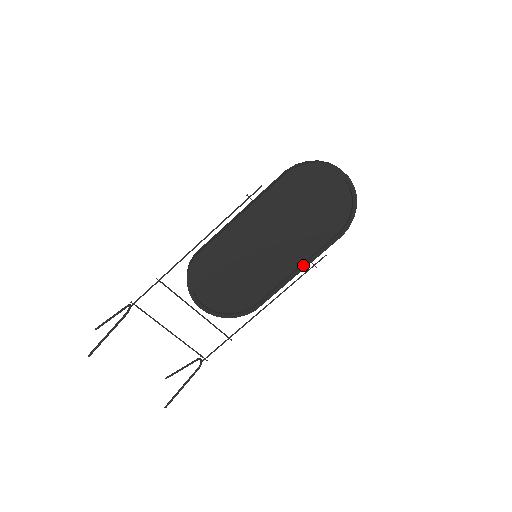
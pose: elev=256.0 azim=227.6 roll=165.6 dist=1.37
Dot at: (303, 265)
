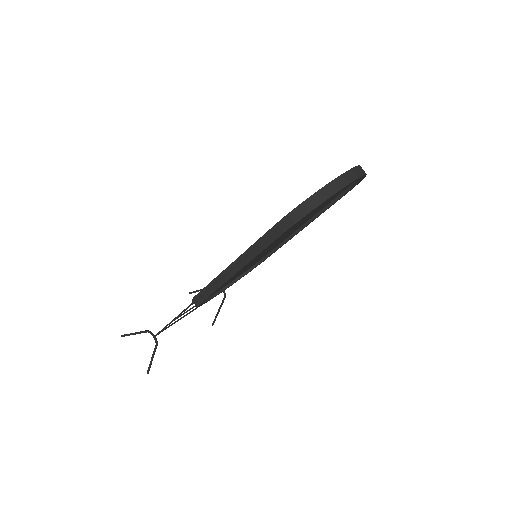
Dot at: occluded
